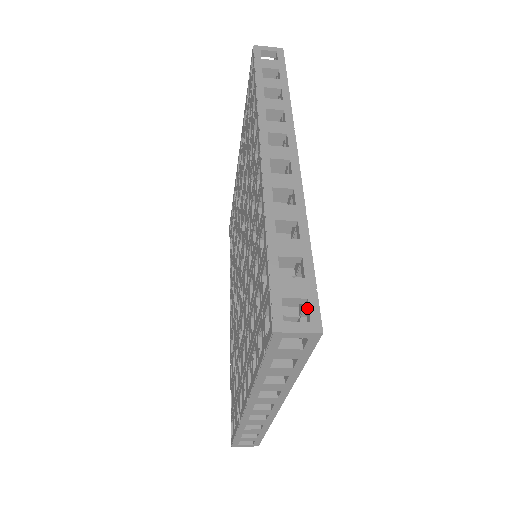
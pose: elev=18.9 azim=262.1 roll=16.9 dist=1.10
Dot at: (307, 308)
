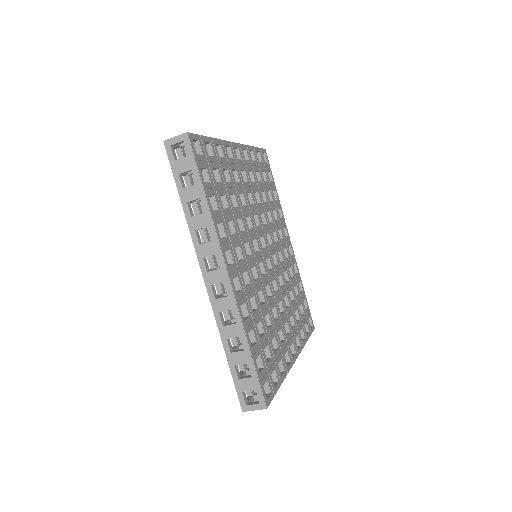
Dot at: (257, 394)
